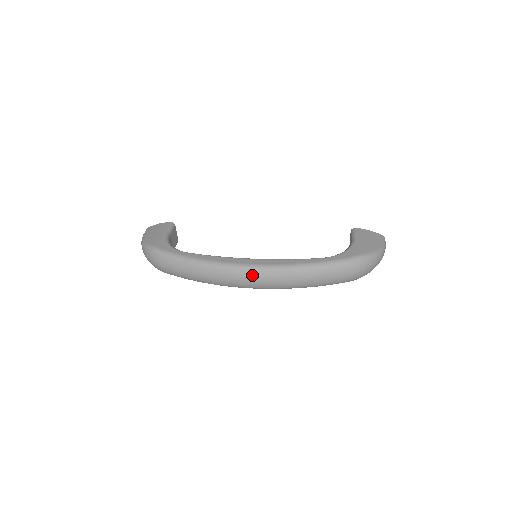
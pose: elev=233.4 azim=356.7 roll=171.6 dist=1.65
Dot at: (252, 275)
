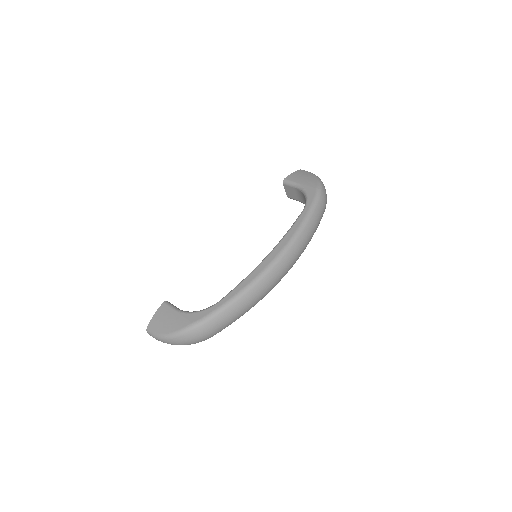
Dot at: (283, 263)
